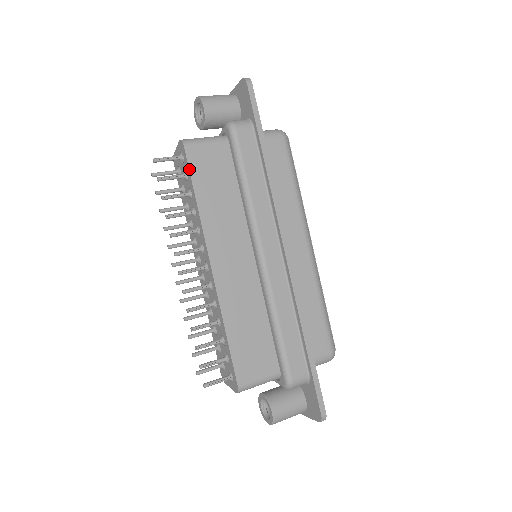
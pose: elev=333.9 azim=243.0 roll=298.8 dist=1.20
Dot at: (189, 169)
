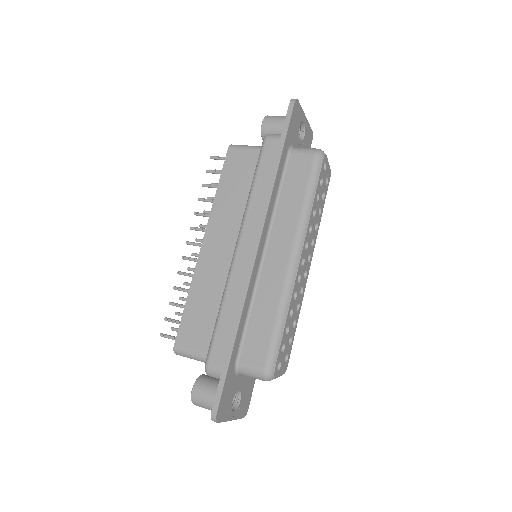
Dot at: (223, 166)
